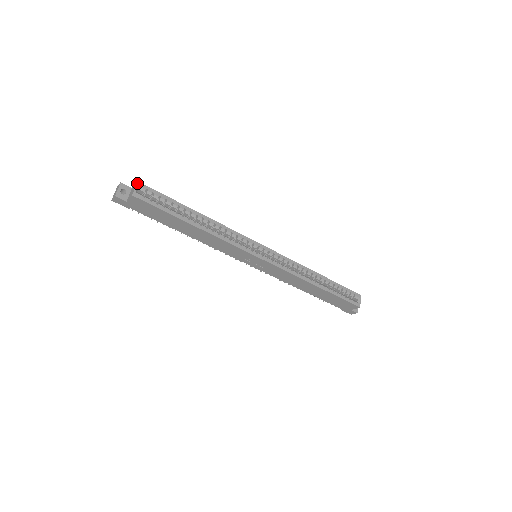
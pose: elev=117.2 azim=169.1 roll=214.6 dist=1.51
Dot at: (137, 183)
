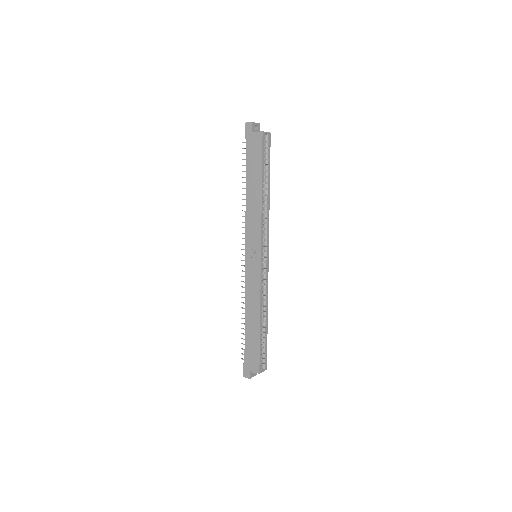
Dot at: (270, 133)
